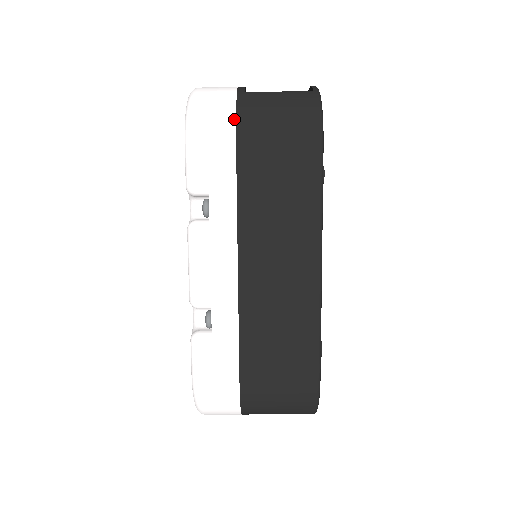
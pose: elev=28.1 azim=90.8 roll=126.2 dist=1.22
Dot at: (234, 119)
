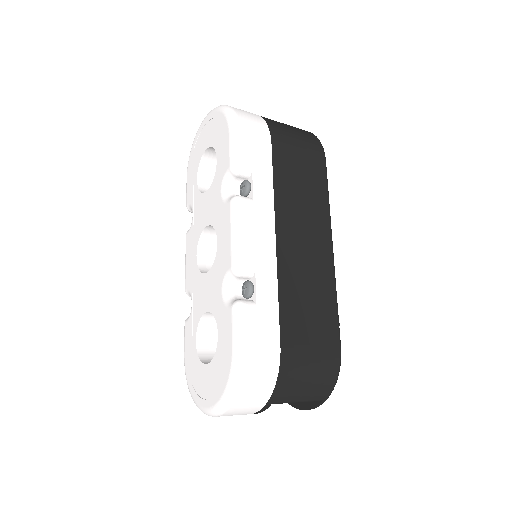
Dot at: (267, 126)
